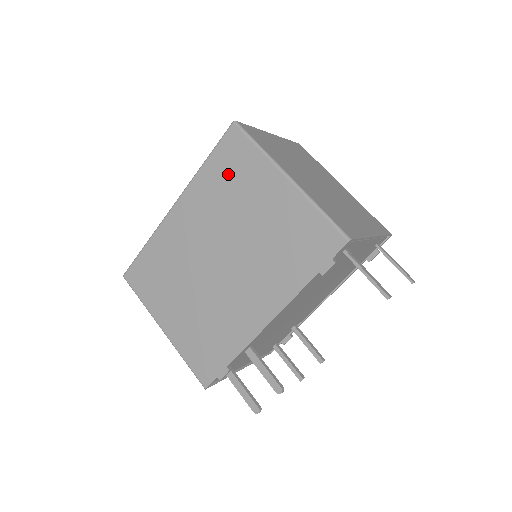
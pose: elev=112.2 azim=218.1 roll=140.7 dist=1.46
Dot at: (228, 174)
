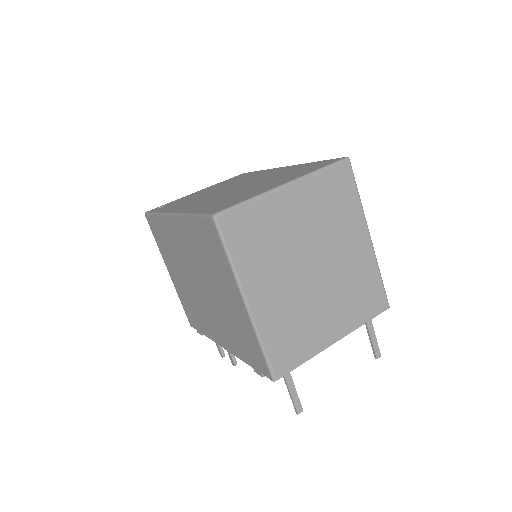
Dot at: (206, 246)
